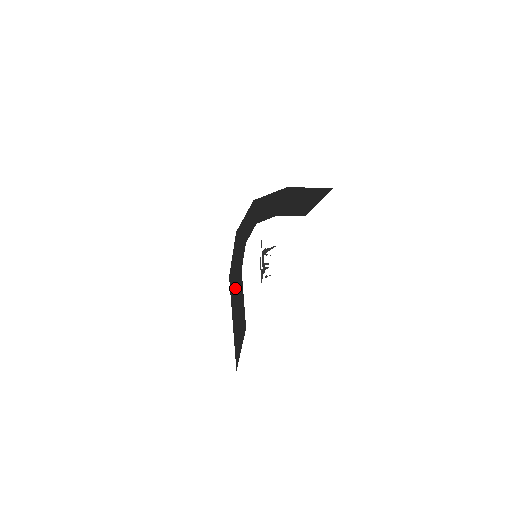
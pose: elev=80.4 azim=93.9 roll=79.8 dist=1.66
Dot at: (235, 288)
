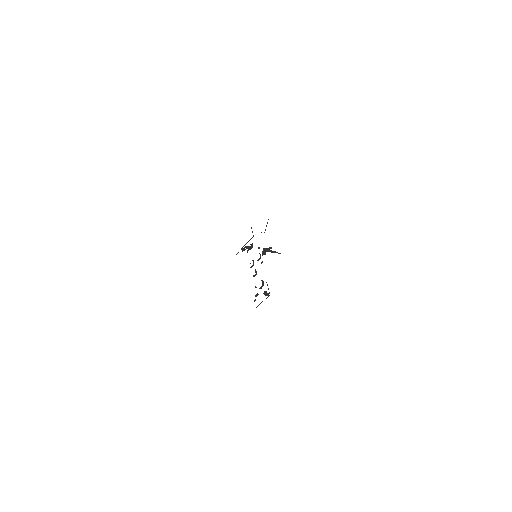
Dot at: occluded
